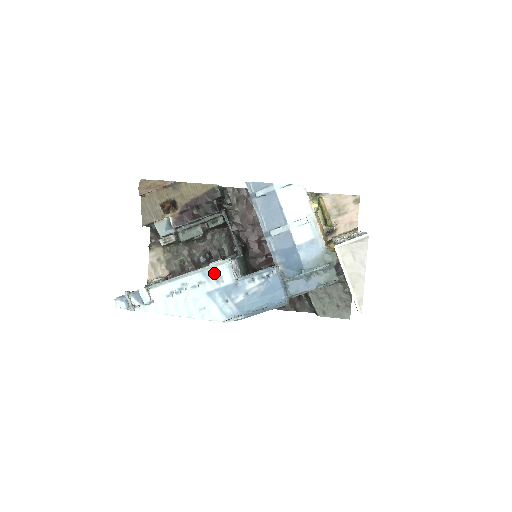
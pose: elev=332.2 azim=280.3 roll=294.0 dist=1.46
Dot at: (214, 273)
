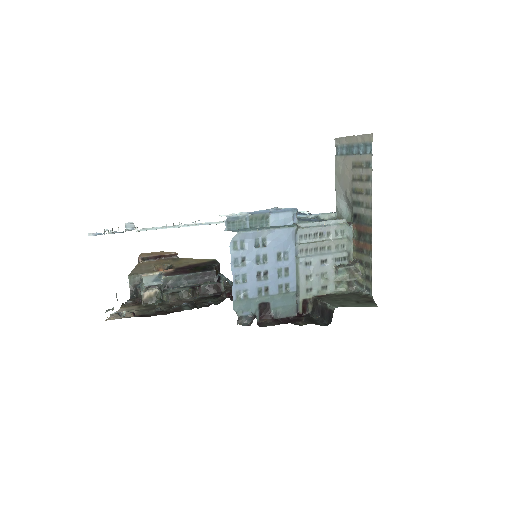
Dot at: occluded
